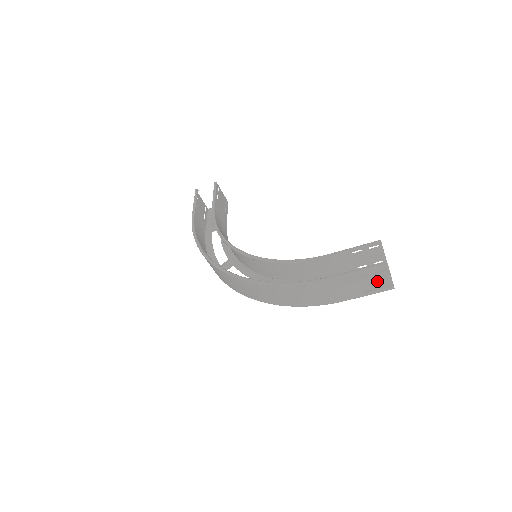
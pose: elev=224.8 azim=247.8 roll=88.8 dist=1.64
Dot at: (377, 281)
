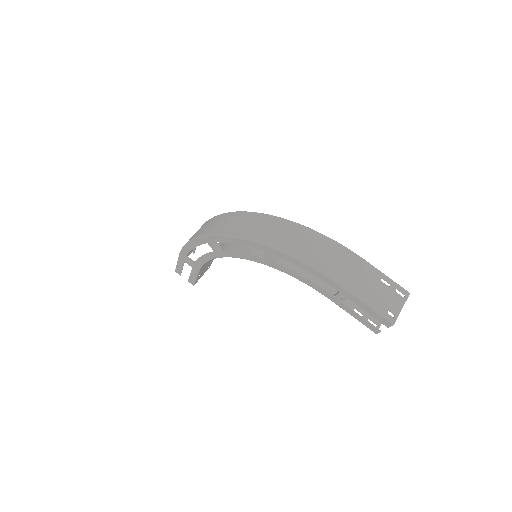
Dot at: (390, 300)
